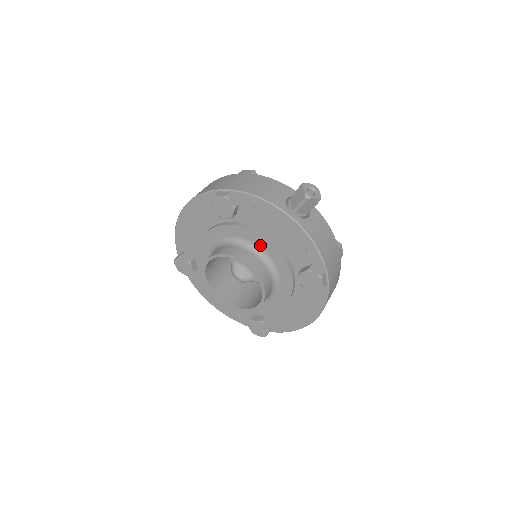
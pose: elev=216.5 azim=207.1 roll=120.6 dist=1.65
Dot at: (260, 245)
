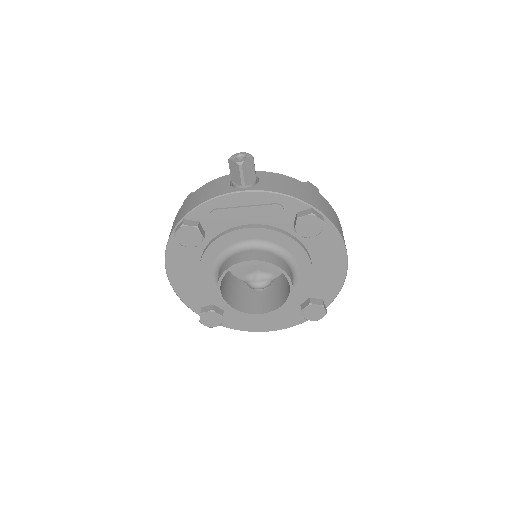
Dot at: (245, 239)
